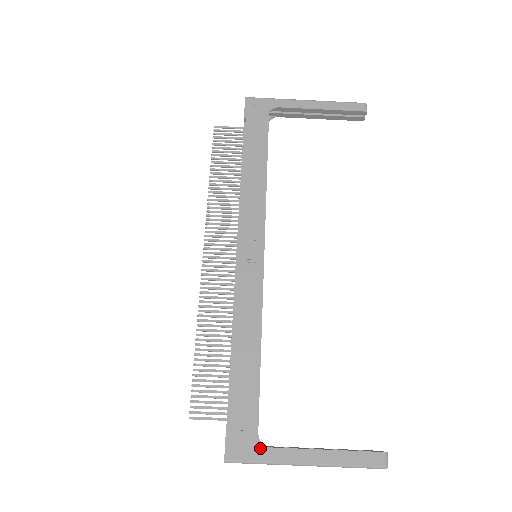
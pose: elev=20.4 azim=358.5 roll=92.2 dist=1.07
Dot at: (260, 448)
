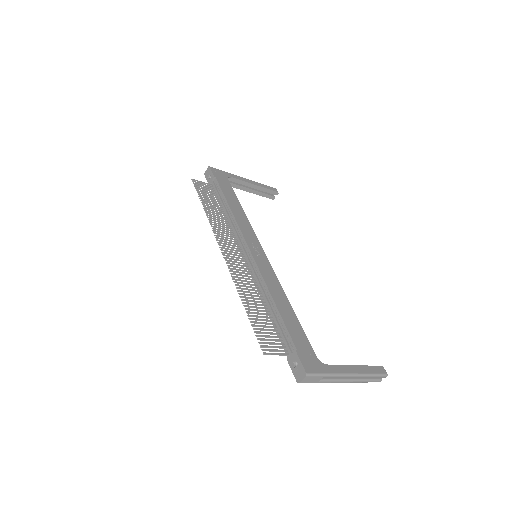
Dot at: (322, 365)
